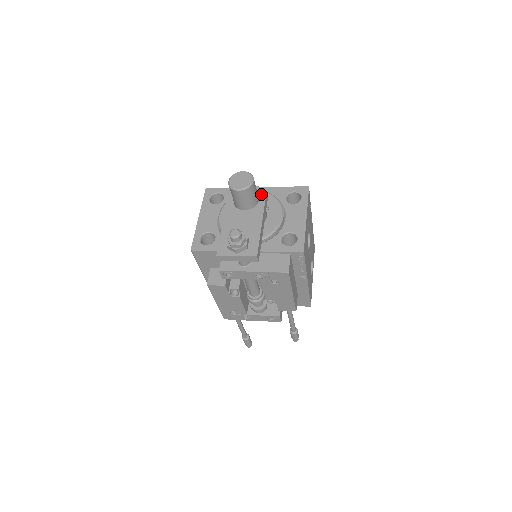
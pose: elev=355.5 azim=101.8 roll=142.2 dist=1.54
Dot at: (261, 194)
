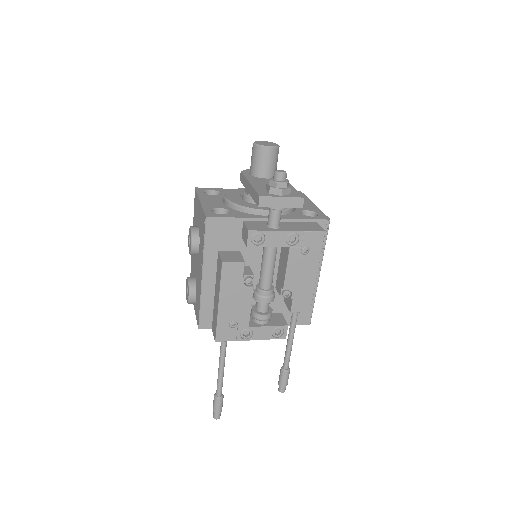
Dot at: occluded
